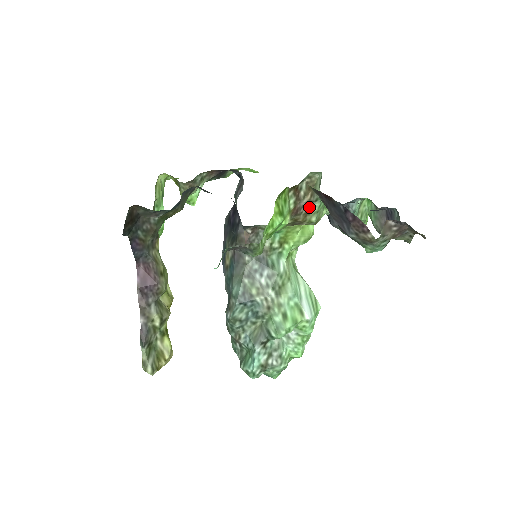
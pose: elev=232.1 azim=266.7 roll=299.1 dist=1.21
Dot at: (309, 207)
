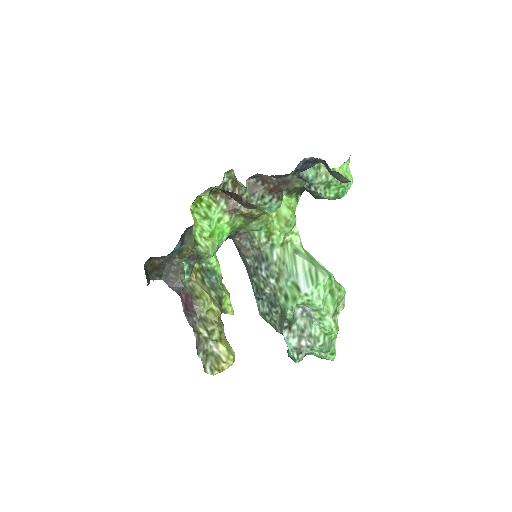
Dot at: (246, 199)
